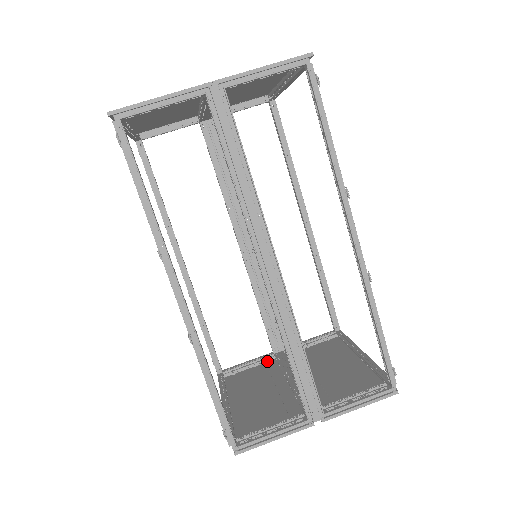
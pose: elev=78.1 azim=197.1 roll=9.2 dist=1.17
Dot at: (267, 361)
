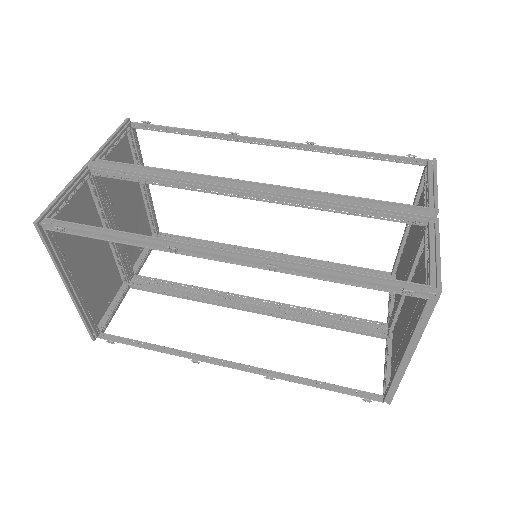
Dot at: (391, 342)
